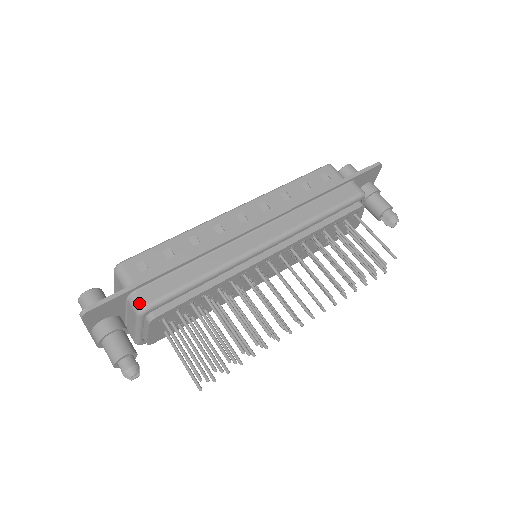
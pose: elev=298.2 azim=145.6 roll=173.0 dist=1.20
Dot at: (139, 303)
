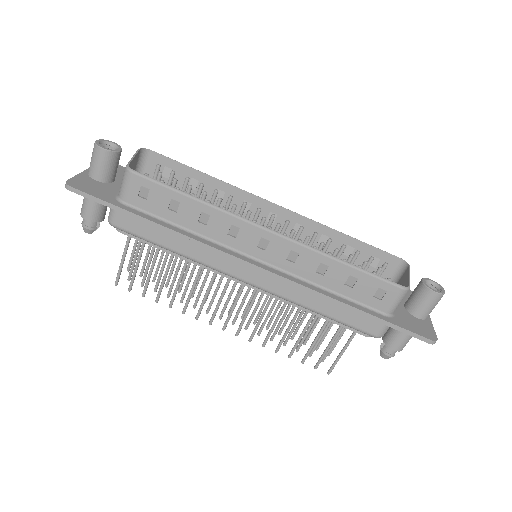
Dot at: (112, 219)
